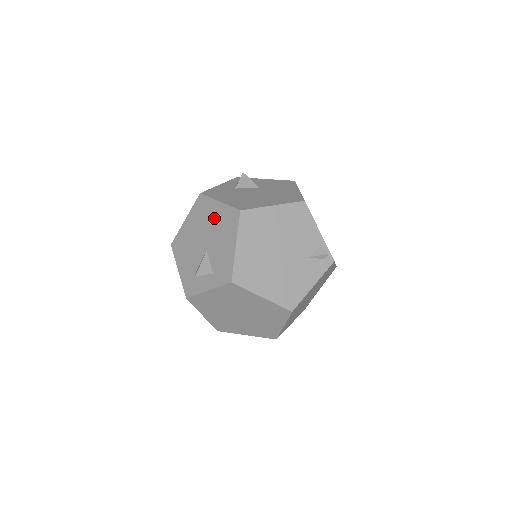
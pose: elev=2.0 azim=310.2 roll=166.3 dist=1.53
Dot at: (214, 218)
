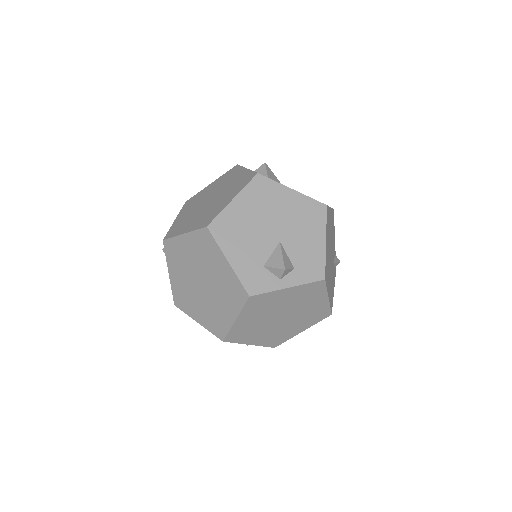
Dot at: (288, 206)
